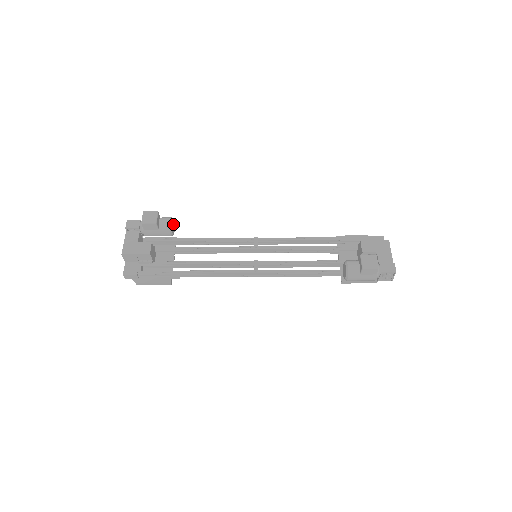
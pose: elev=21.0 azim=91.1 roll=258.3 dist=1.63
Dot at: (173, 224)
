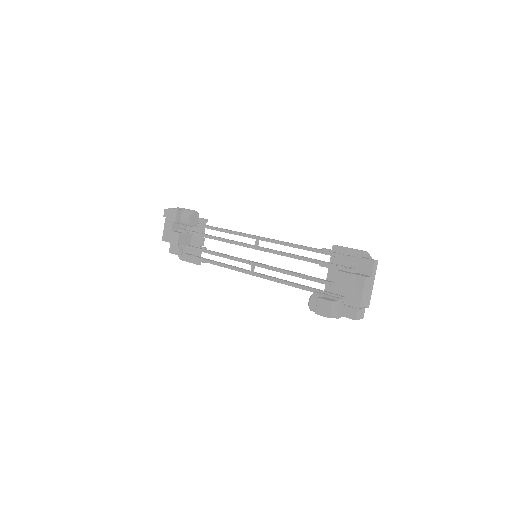
Dot at: (194, 216)
